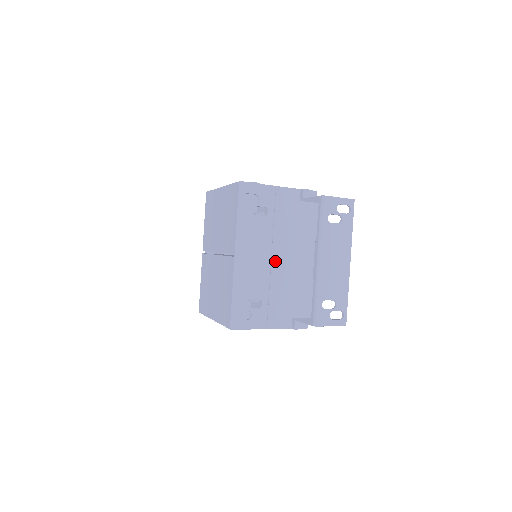
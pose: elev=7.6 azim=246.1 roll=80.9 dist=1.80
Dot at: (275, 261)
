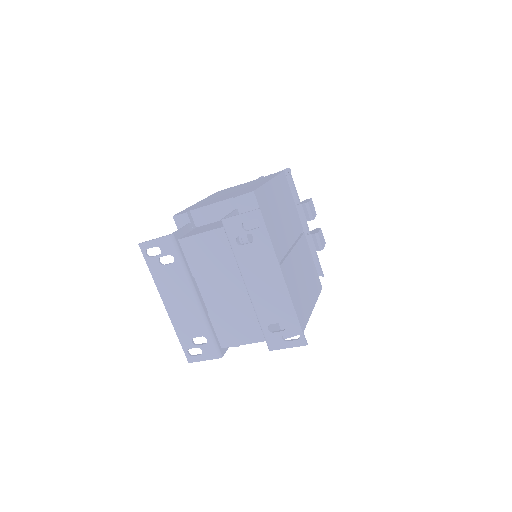
Dot at: (207, 297)
